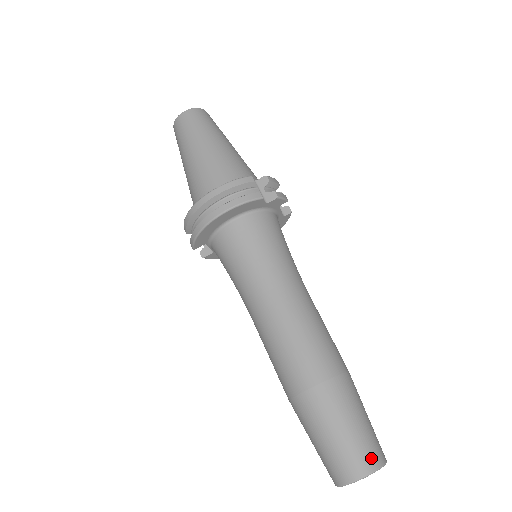
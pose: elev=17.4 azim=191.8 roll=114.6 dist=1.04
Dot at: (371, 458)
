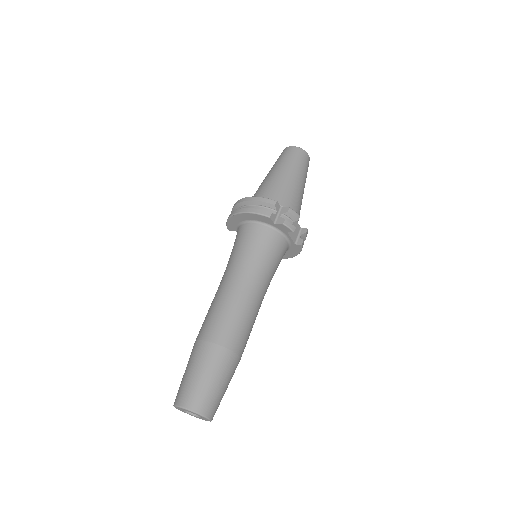
Dot at: (196, 402)
